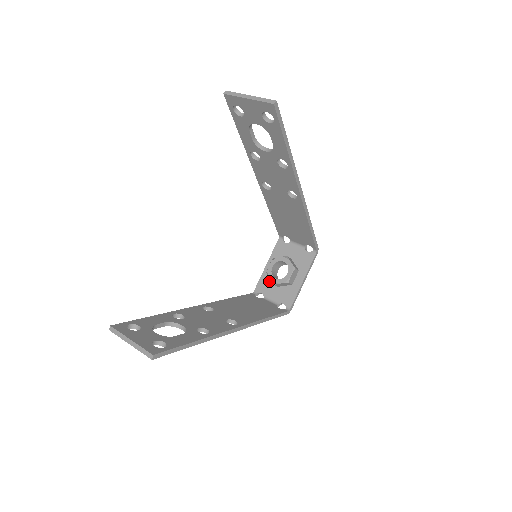
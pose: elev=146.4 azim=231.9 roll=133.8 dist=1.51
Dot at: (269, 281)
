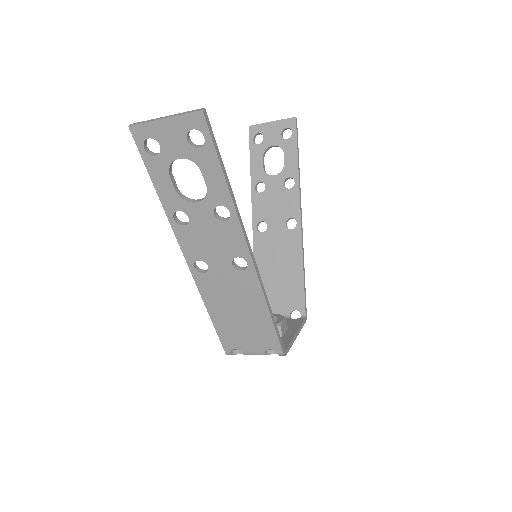
Dot at: occluded
